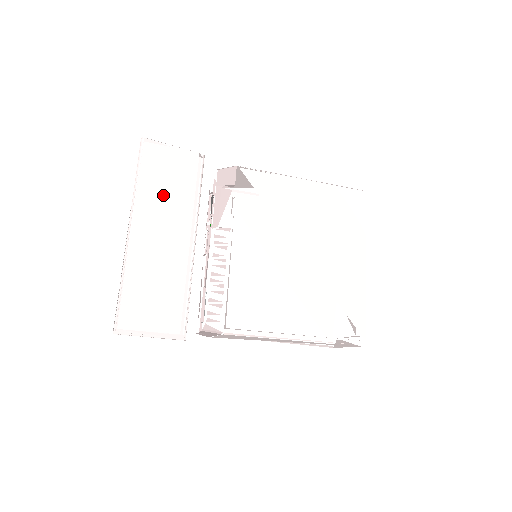
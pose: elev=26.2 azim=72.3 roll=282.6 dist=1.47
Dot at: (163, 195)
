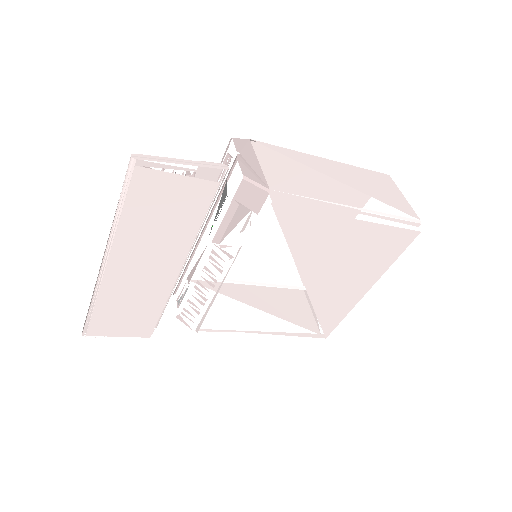
Dot at: (154, 232)
